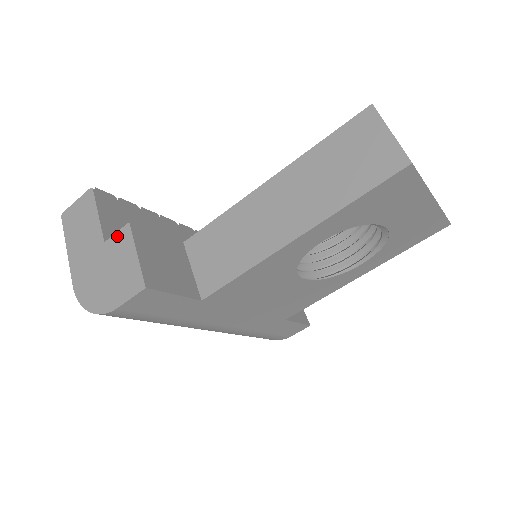
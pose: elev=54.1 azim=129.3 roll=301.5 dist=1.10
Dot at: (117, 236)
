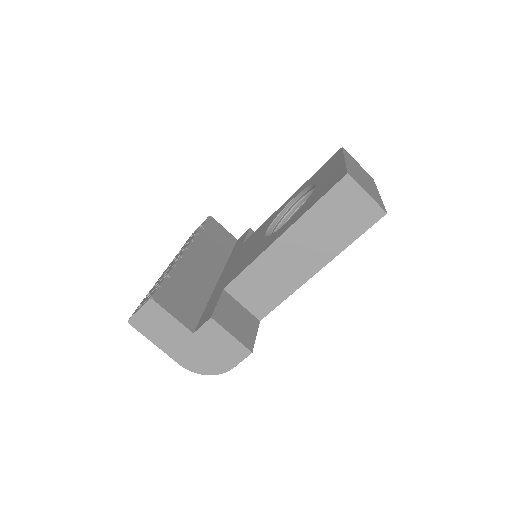
Dot at: (205, 328)
